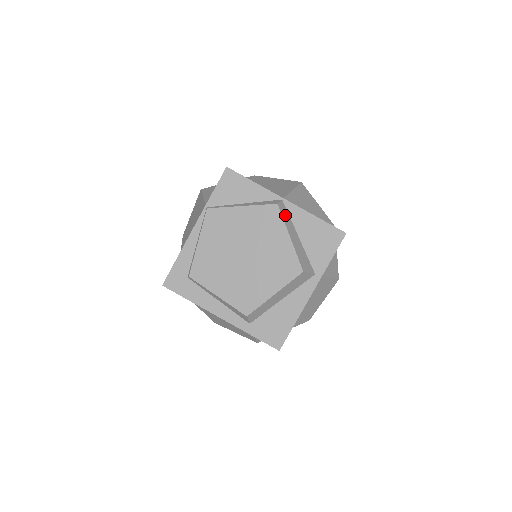
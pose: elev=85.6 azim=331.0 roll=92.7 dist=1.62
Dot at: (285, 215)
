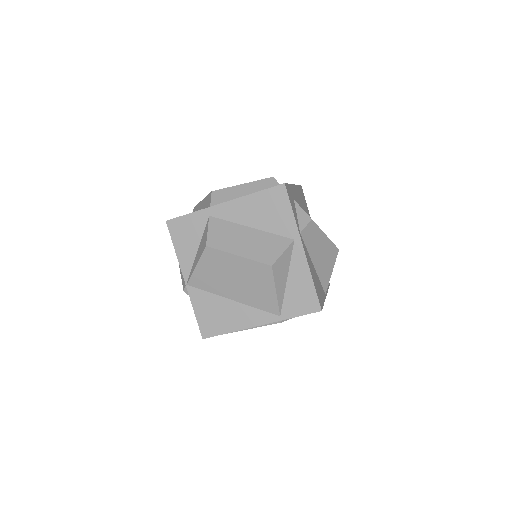
Dot at: occluded
